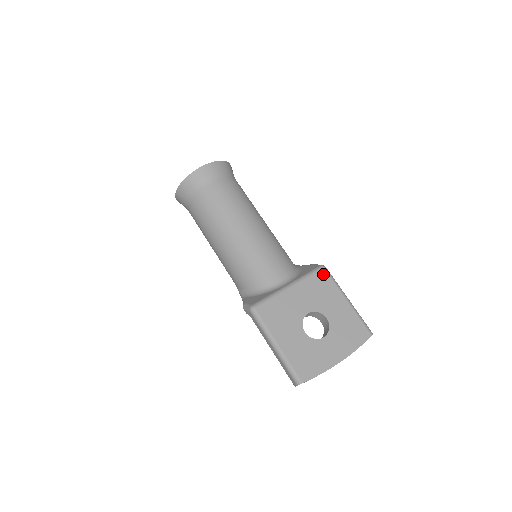
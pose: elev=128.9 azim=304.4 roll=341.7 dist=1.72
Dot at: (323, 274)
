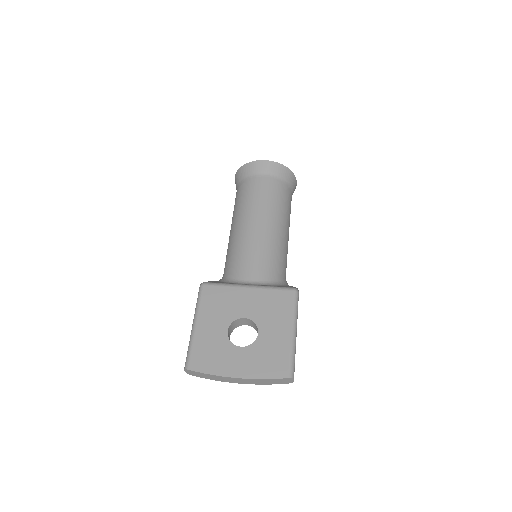
Dot at: (289, 295)
